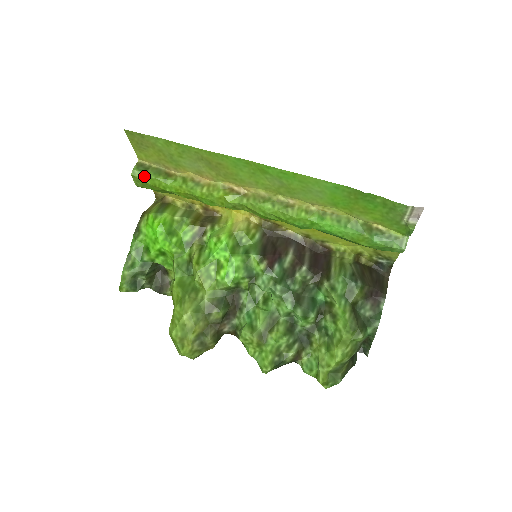
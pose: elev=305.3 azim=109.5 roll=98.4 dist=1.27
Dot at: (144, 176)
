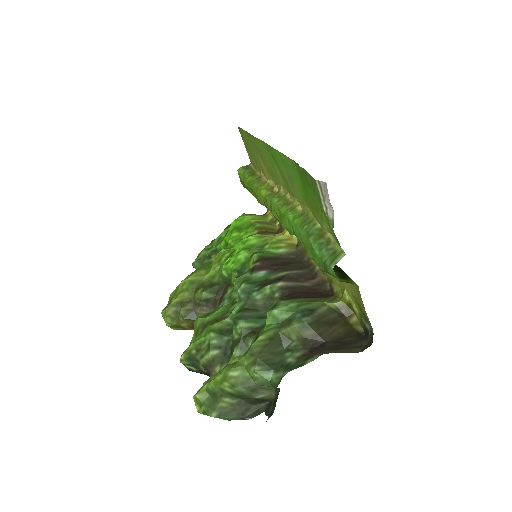
Dot at: (242, 172)
